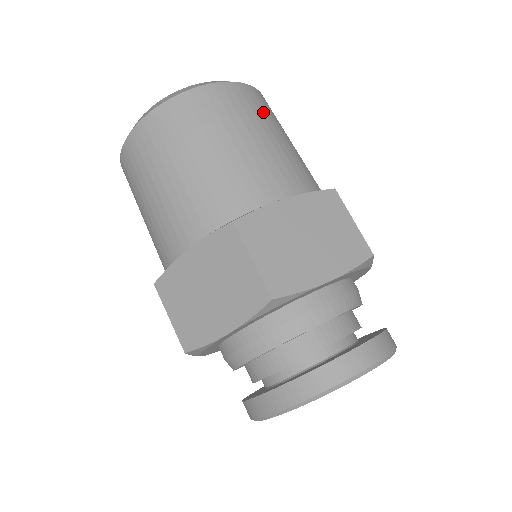
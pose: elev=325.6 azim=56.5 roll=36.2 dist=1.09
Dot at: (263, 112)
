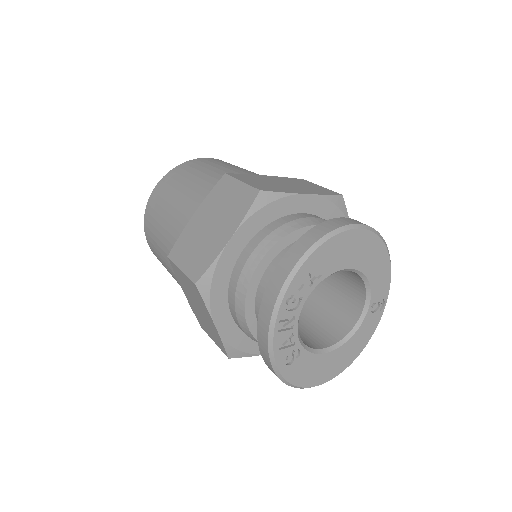
Dot at: occluded
